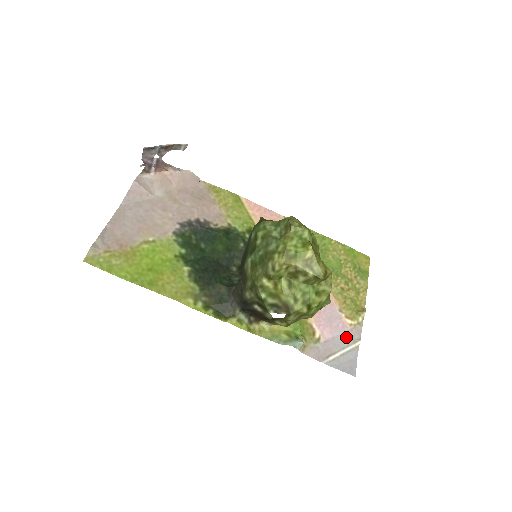
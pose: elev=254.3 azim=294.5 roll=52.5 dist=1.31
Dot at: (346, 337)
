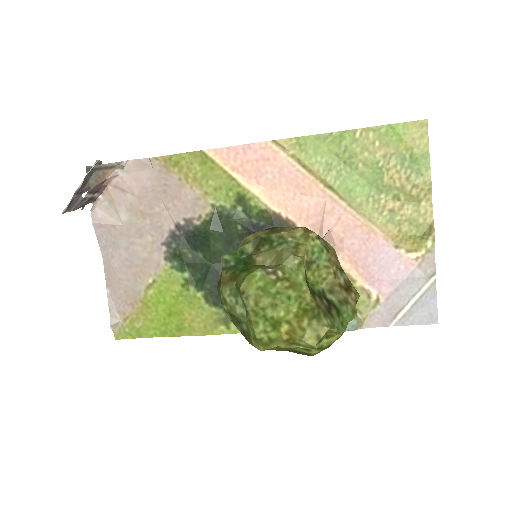
Dot at: (414, 279)
